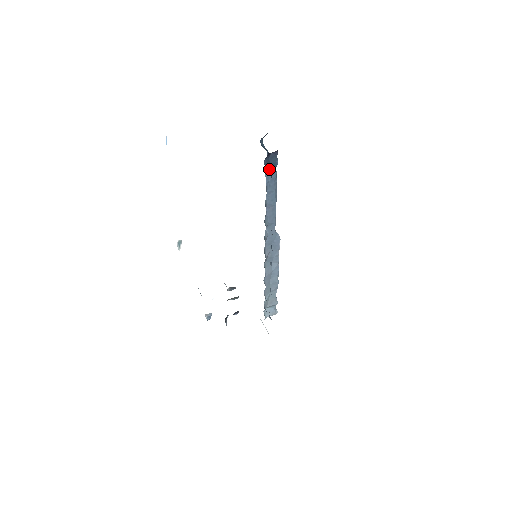
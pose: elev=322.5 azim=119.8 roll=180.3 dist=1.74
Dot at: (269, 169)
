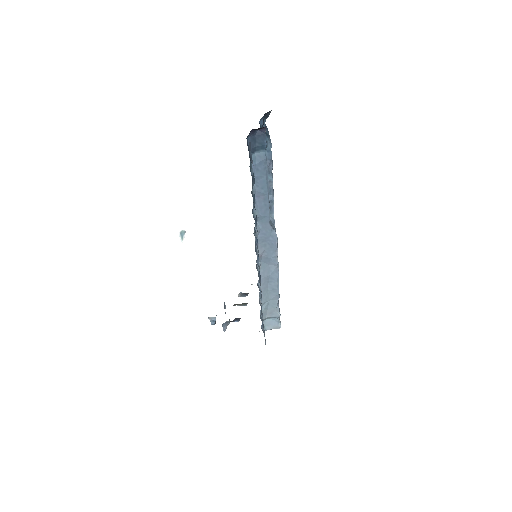
Dot at: (256, 150)
